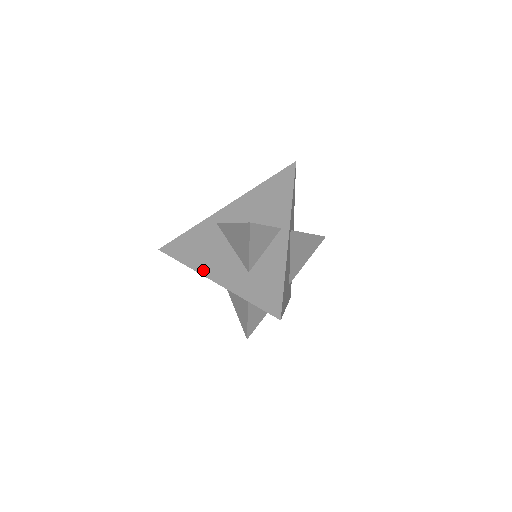
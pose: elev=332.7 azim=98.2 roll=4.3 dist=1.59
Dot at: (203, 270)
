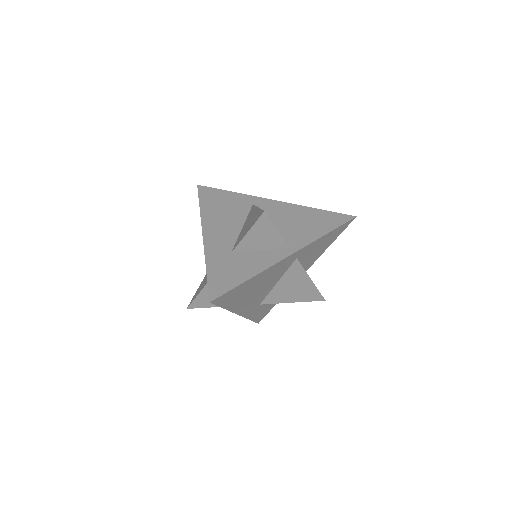
Dot at: (206, 223)
